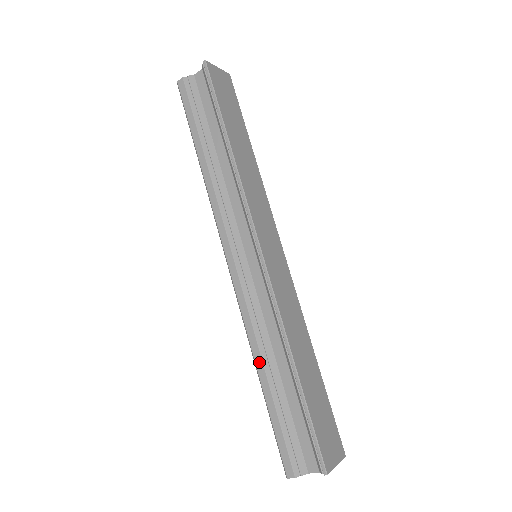
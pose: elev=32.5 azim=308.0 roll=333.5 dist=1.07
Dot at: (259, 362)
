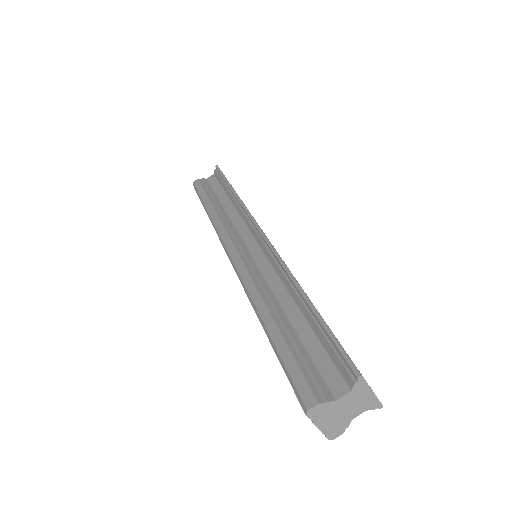
Dot at: (263, 309)
